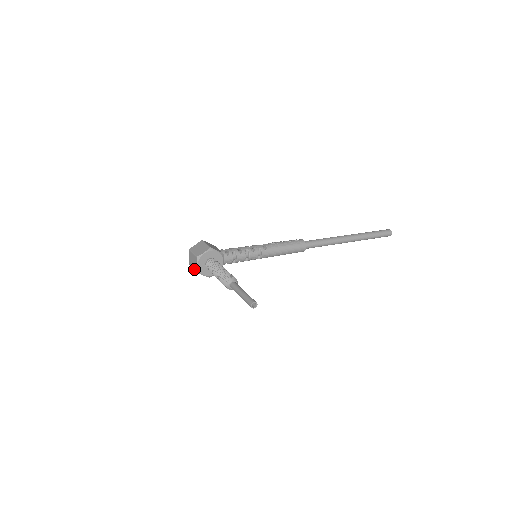
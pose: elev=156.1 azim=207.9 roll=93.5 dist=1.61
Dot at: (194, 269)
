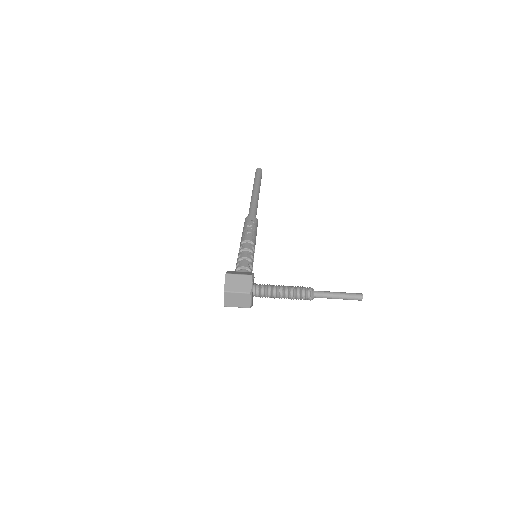
Dot at: (243, 307)
